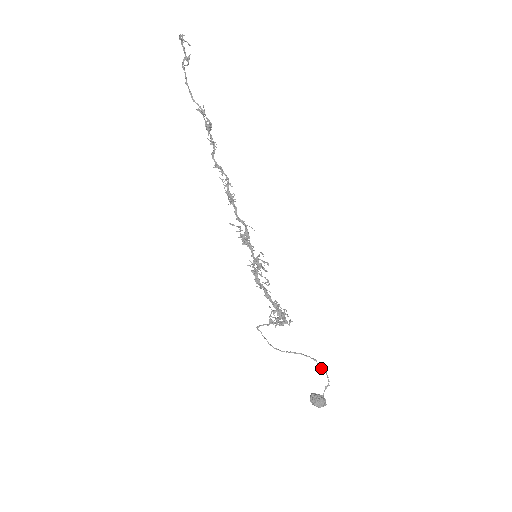
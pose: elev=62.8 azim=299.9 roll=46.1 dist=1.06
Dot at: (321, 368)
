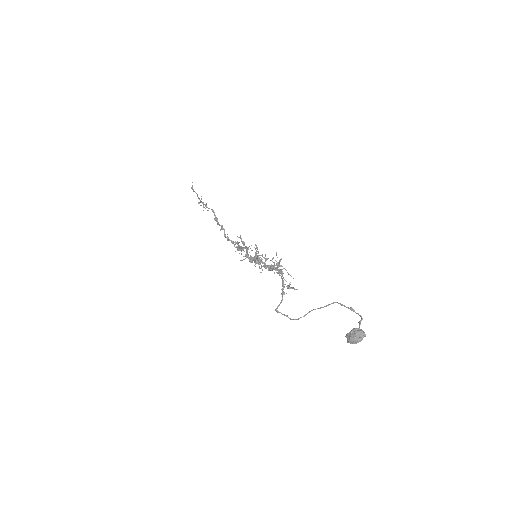
Dot at: occluded
